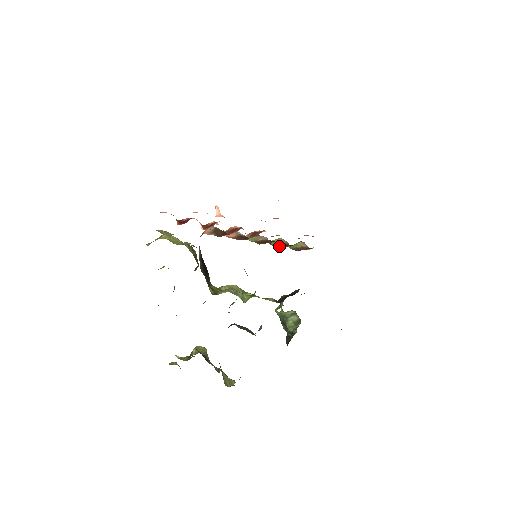
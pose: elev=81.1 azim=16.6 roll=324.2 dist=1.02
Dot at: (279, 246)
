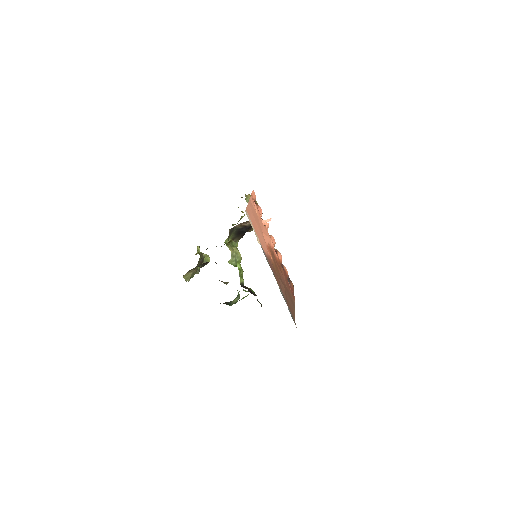
Dot at: occluded
